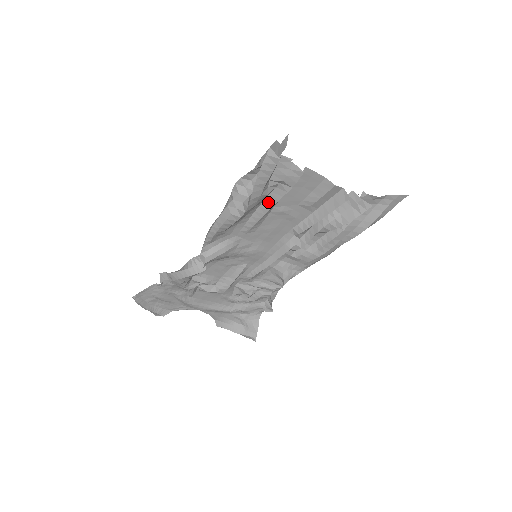
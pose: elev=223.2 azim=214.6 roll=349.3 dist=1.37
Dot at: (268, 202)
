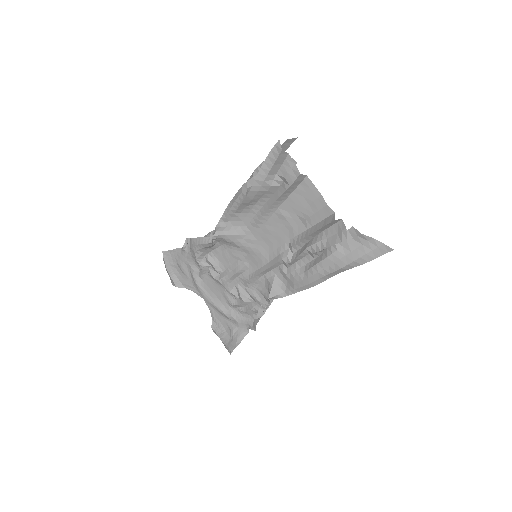
Dot at: (273, 198)
